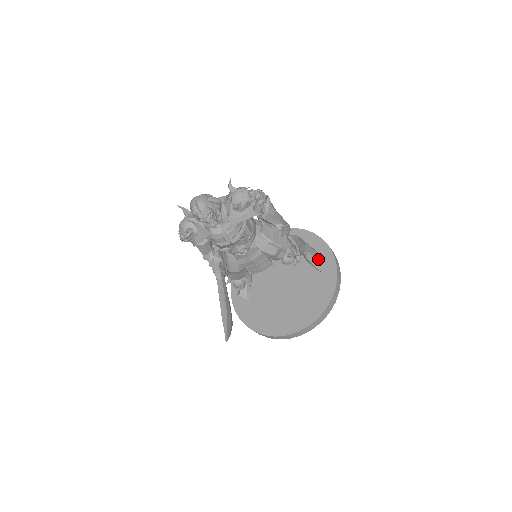
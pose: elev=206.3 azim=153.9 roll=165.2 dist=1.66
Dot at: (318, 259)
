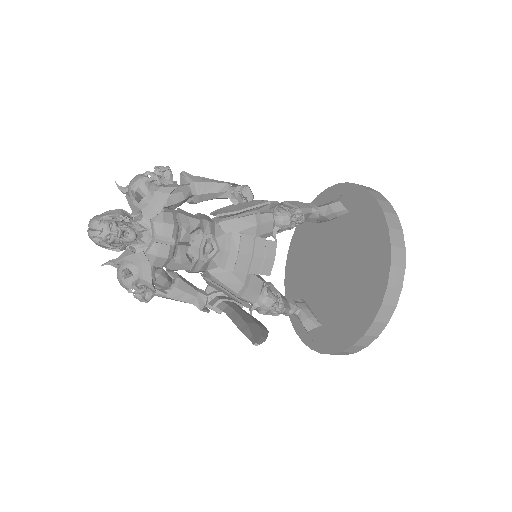
Dot at: (334, 202)
